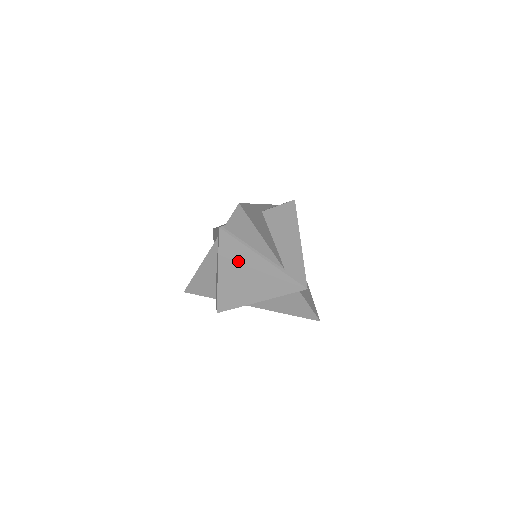
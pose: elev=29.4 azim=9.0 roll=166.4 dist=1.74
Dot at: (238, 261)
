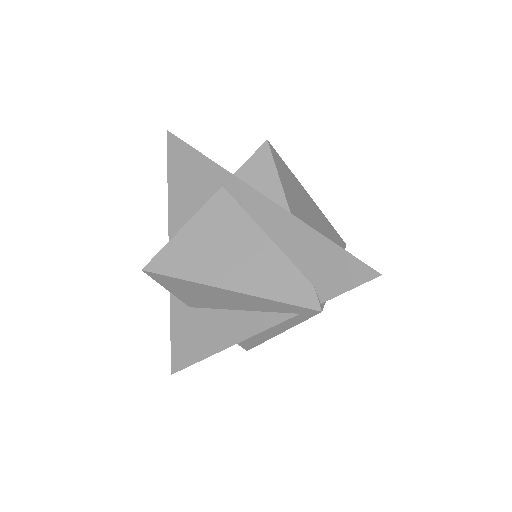
Dot at: occluded
